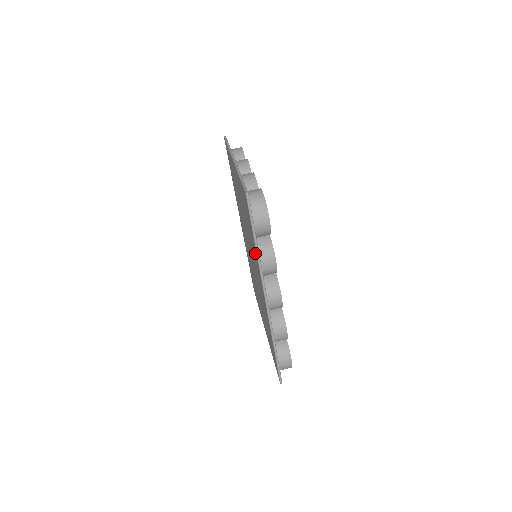
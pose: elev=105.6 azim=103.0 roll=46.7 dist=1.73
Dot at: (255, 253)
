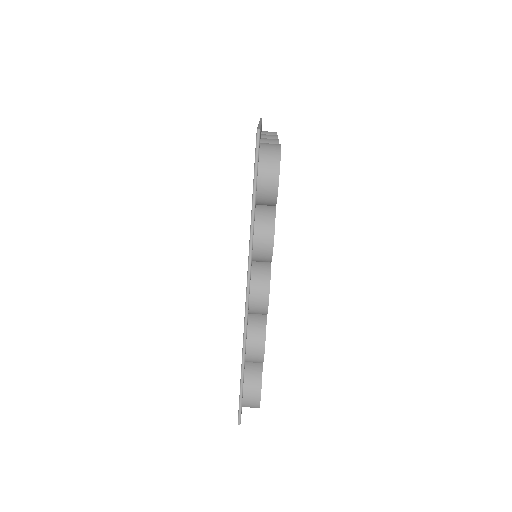
Dot at: occluded
